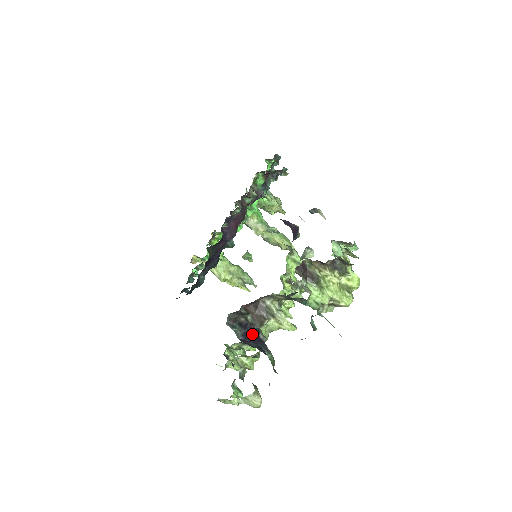
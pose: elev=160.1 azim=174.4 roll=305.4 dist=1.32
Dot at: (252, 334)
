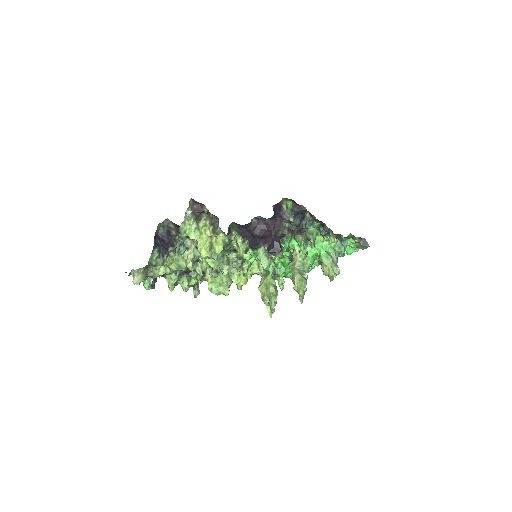
Dot at: (167, 241)
